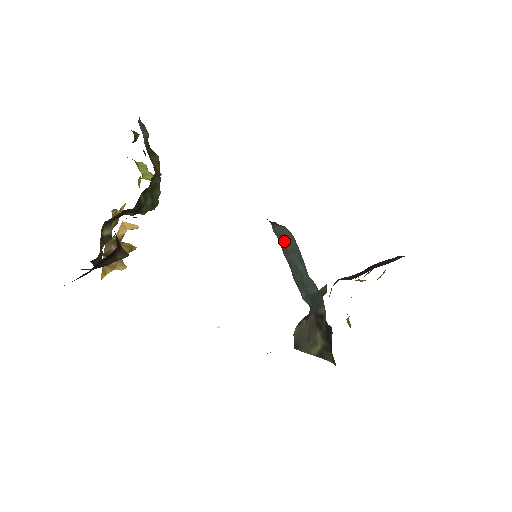
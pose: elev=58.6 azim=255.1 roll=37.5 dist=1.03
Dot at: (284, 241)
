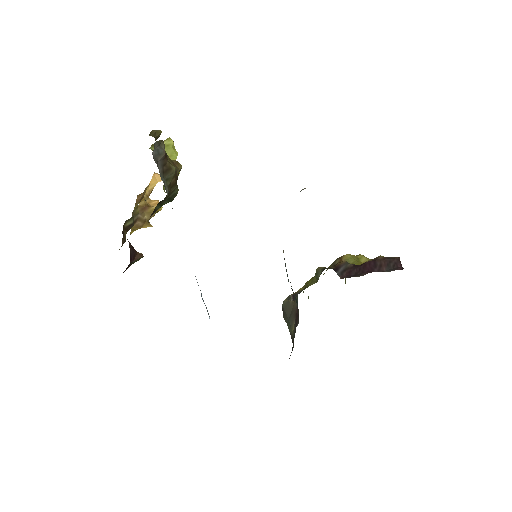
Dot at: occluded
